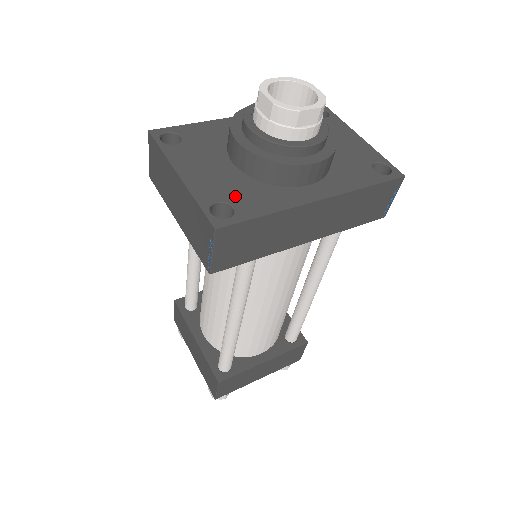
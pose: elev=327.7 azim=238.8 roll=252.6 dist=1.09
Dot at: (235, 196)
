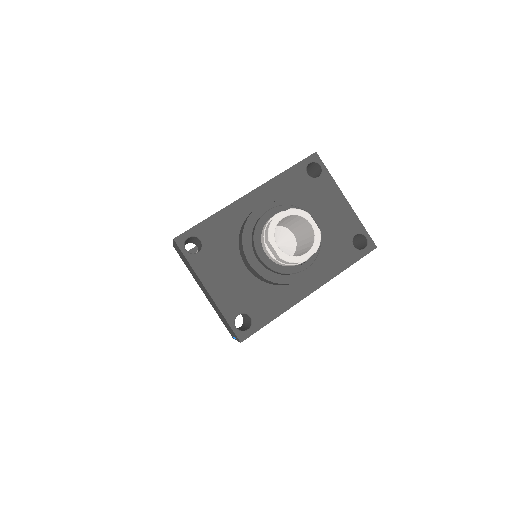
Dot at: (251, 305)
